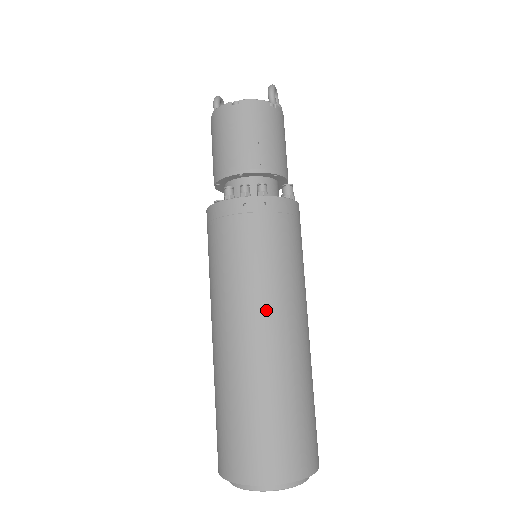
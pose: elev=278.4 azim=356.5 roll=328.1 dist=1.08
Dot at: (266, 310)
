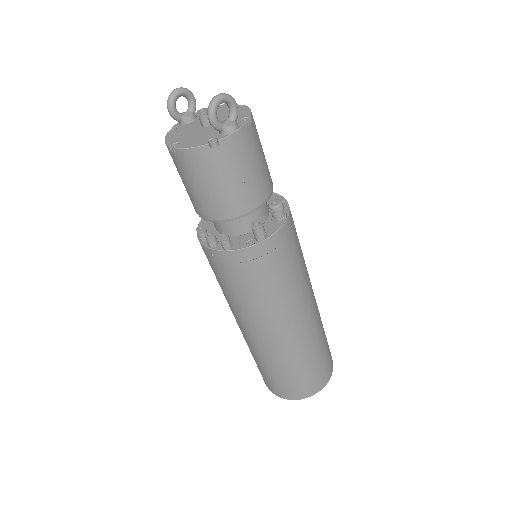
Dot at: (253, 325)
